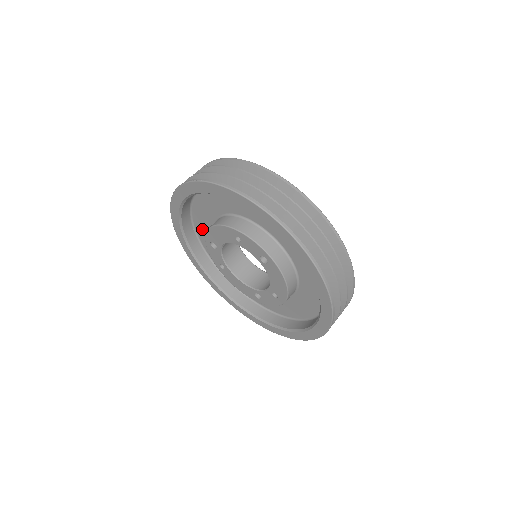
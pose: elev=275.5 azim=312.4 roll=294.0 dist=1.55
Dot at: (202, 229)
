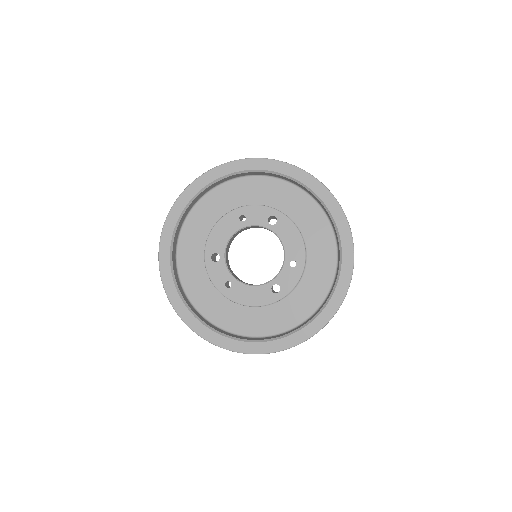
Dot at: (190, 274)
